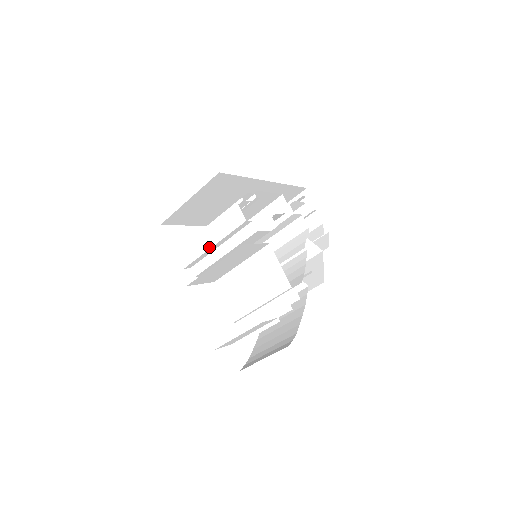
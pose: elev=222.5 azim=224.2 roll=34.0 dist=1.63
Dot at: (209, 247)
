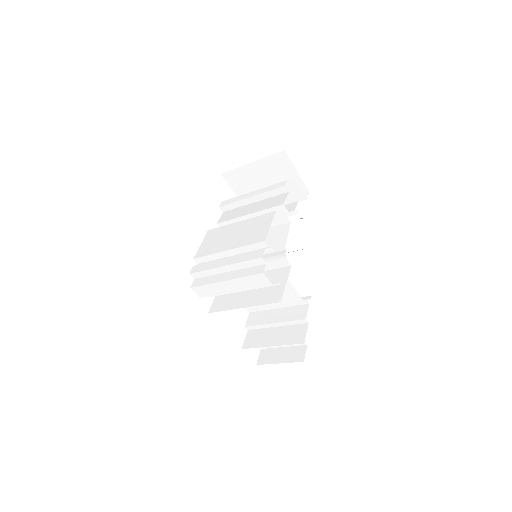
Dot at: (229, 291)
